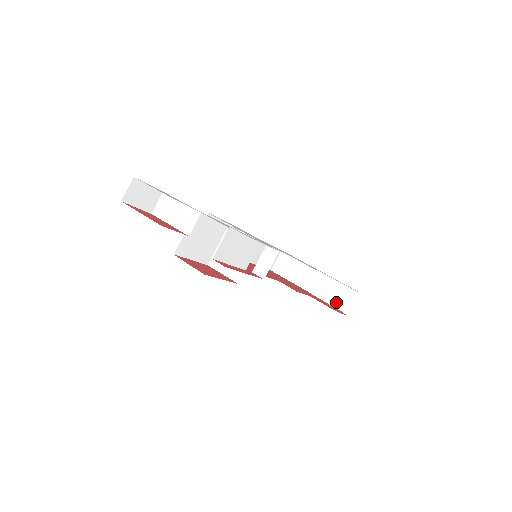
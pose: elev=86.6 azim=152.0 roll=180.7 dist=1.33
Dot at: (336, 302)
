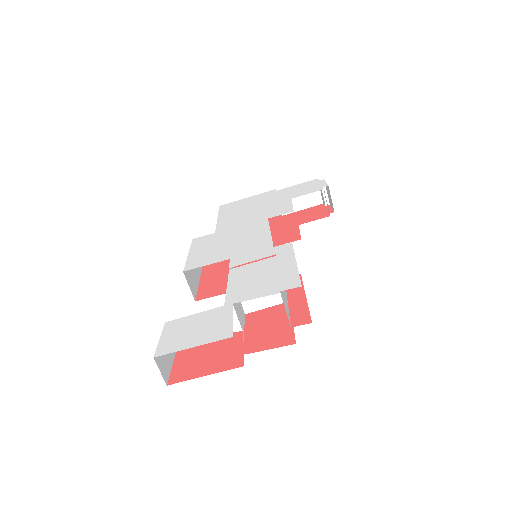
Dot at: (309, 202)
